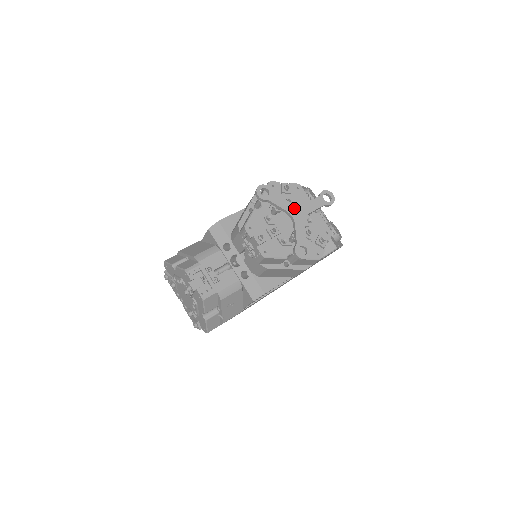
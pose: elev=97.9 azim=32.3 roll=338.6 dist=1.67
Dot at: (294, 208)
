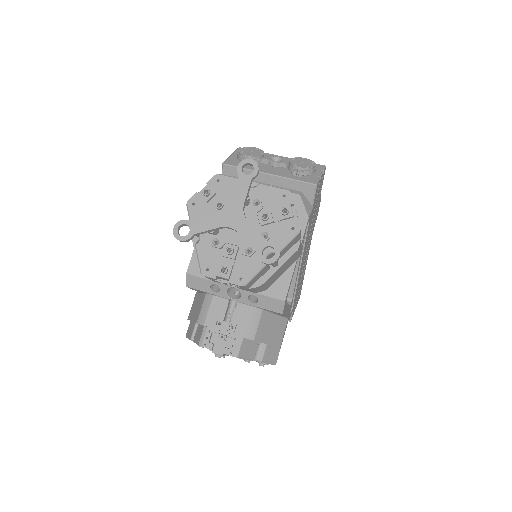
Dot at: (224, 216)
